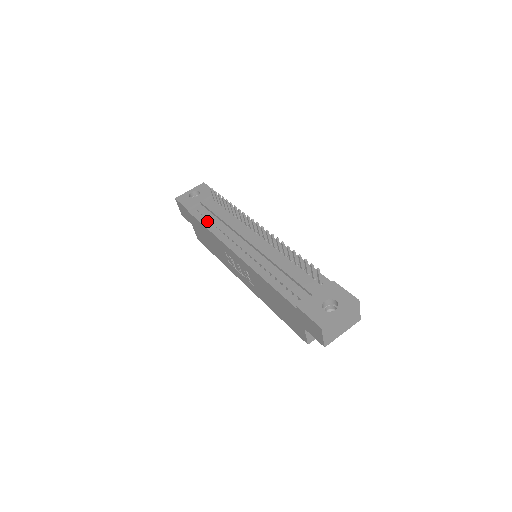
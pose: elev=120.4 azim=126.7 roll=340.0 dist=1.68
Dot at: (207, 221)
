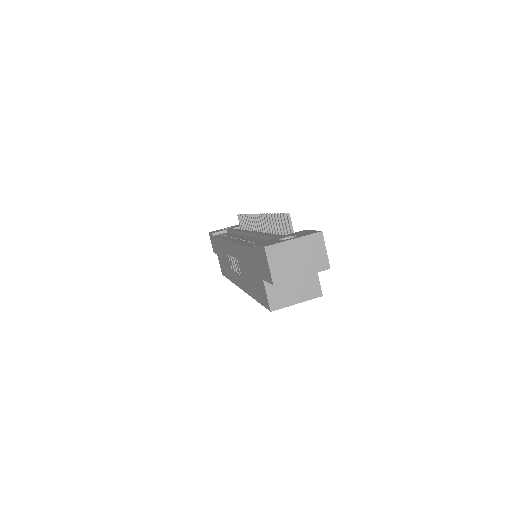
Dot at: occluded
